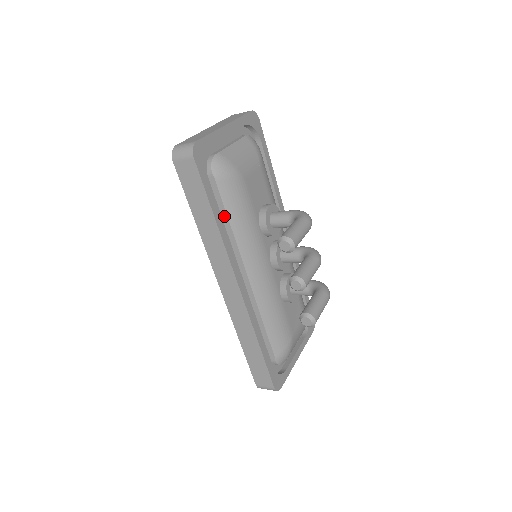
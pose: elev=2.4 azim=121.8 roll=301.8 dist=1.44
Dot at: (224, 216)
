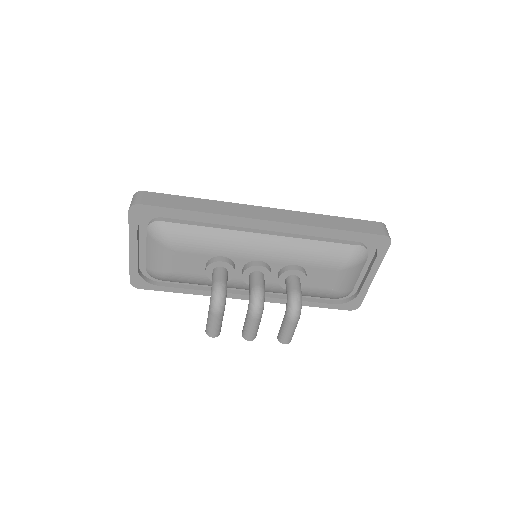
Dot at: occluded
